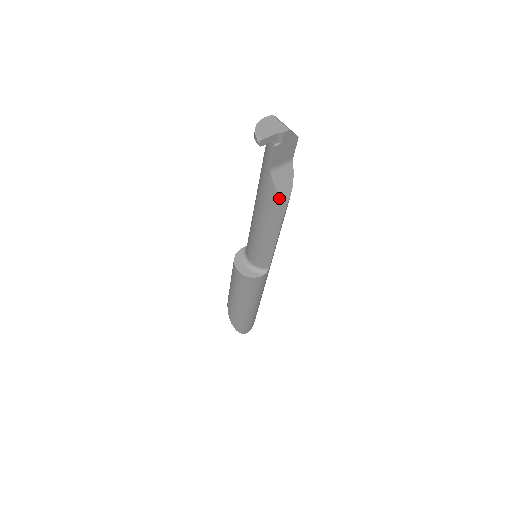
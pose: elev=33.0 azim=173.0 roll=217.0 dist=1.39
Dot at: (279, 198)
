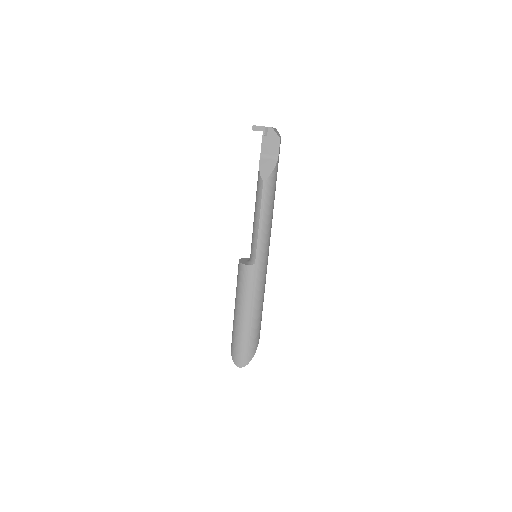
Dot at: (260, 176)
